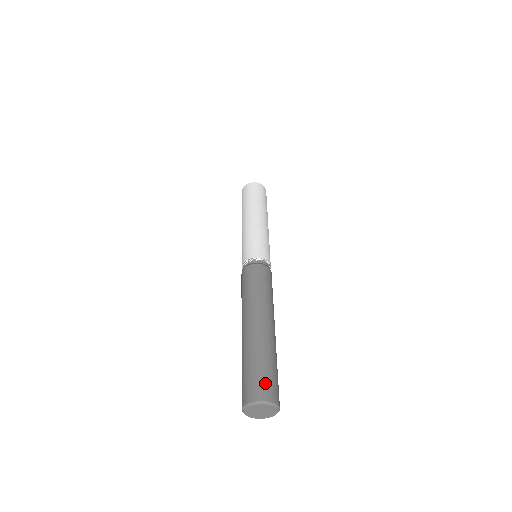
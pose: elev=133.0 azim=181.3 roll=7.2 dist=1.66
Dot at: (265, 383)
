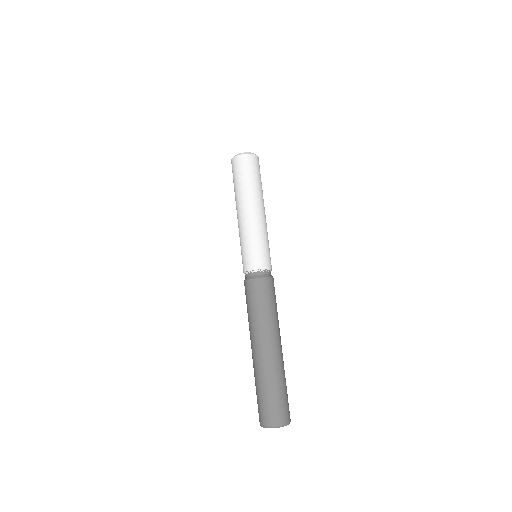
Dot at: (273, 410)
